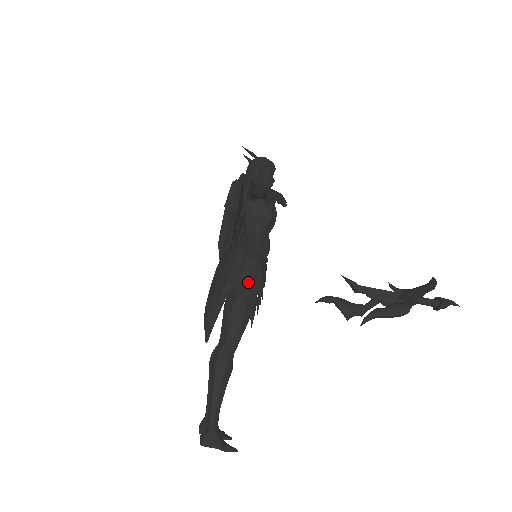
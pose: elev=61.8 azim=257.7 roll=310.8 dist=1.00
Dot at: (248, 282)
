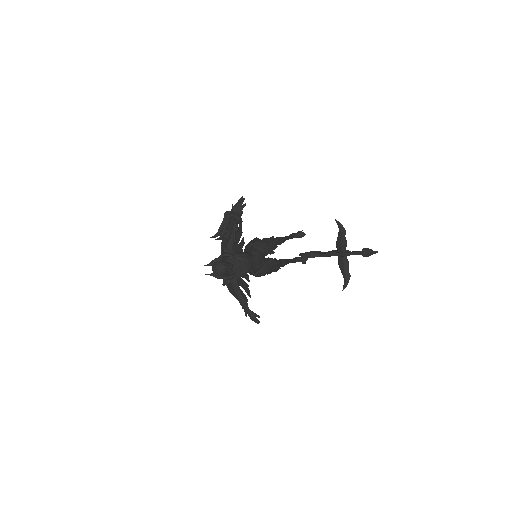
Dot at: occluded
